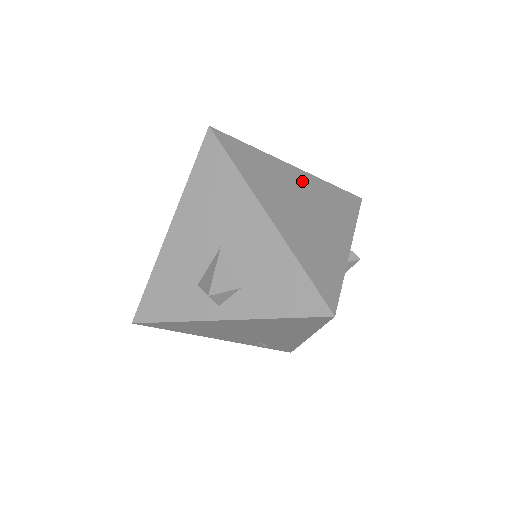
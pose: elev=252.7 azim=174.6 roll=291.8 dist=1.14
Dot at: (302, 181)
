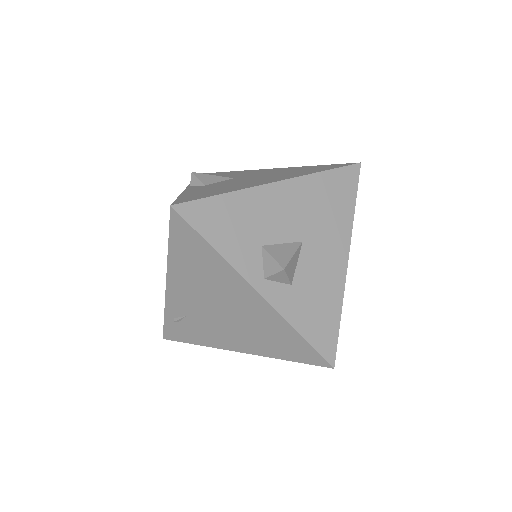
Dot at: occluded
